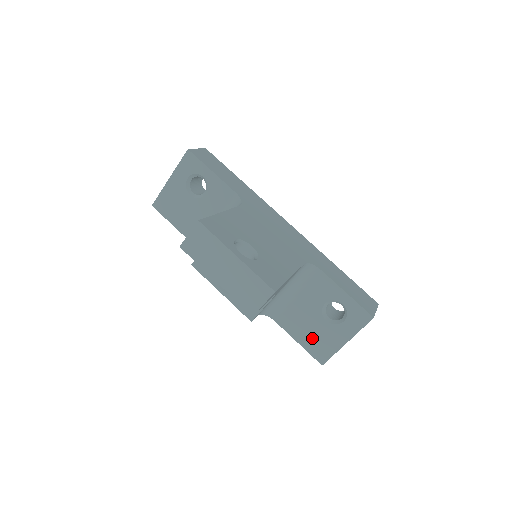
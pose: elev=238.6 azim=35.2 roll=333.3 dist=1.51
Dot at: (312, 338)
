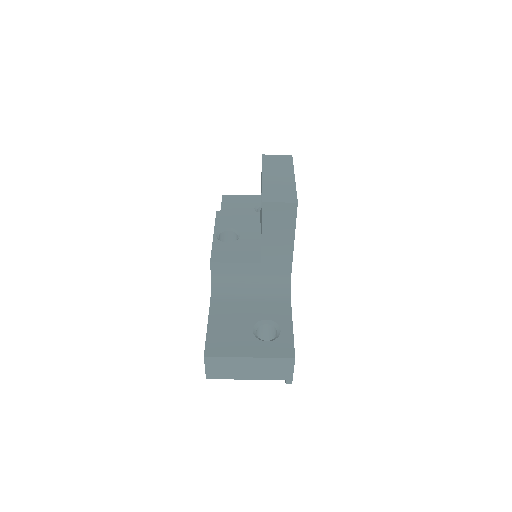
Dot at: (224, 332)
